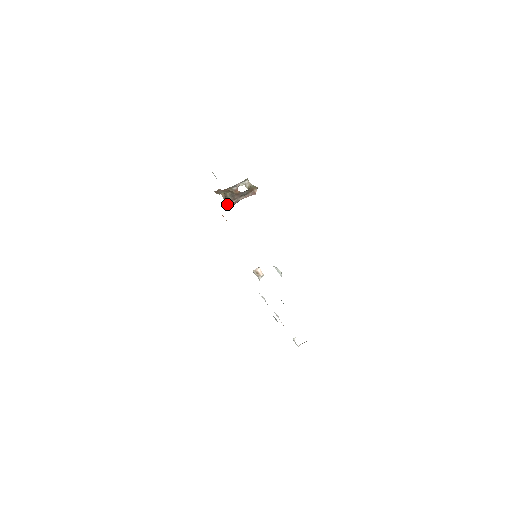
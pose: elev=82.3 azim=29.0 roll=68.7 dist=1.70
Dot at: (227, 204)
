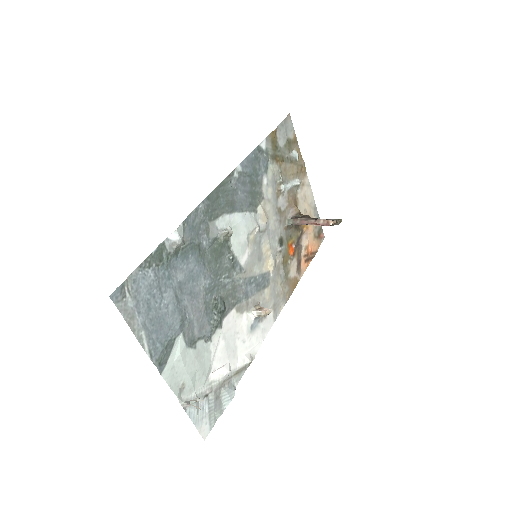
Dot at: (292, 218)
